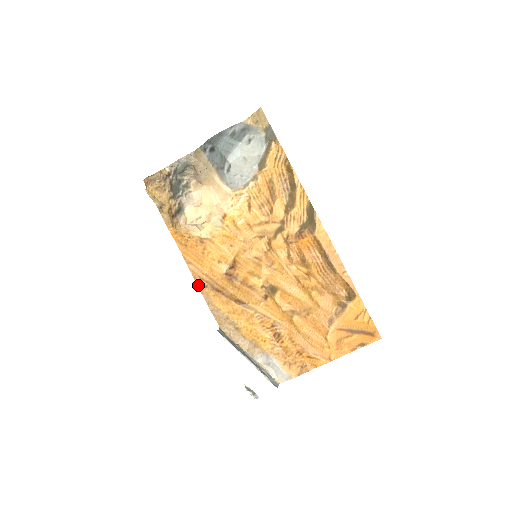
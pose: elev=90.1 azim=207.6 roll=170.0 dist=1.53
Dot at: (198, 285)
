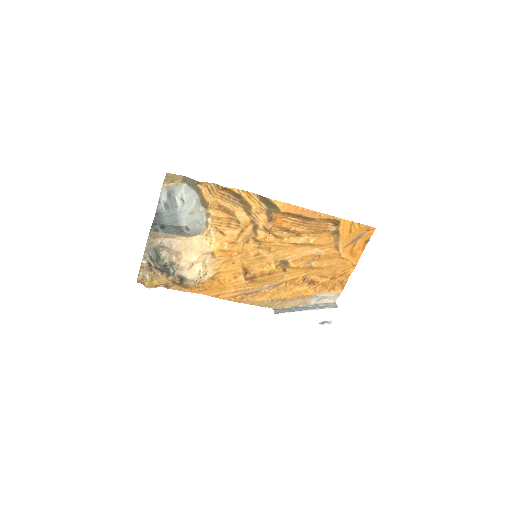
Dot at: occluded
